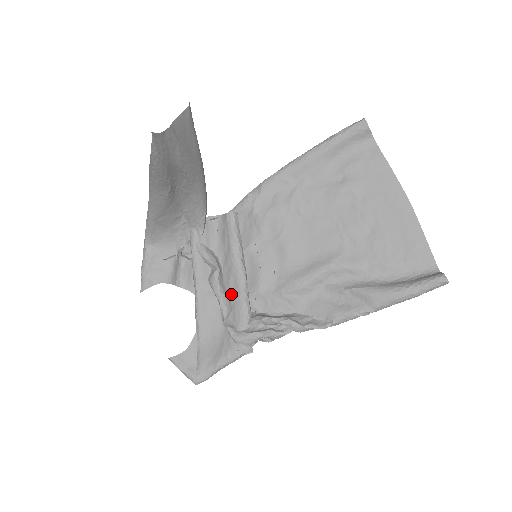
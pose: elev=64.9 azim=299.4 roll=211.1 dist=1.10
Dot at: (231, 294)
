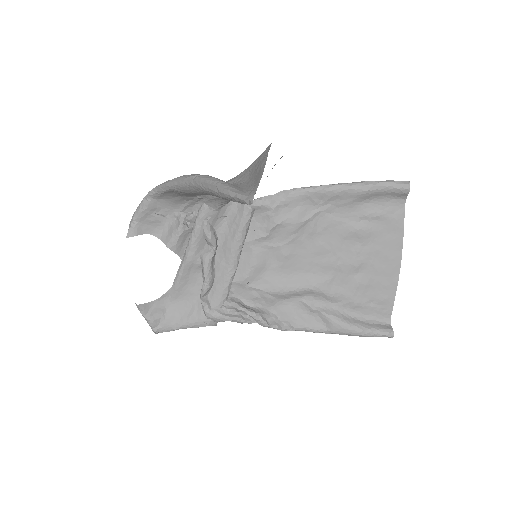
Dot at: (217, 274)
